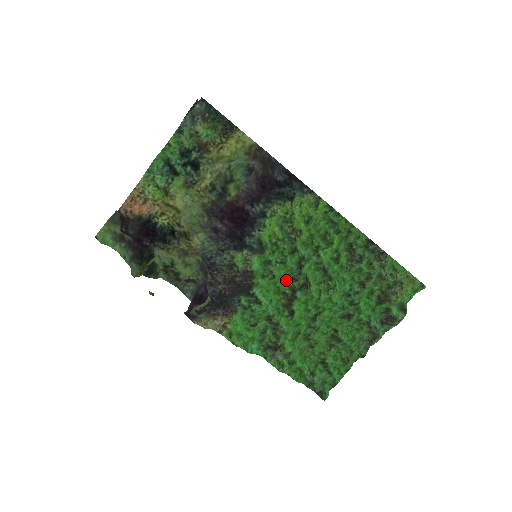
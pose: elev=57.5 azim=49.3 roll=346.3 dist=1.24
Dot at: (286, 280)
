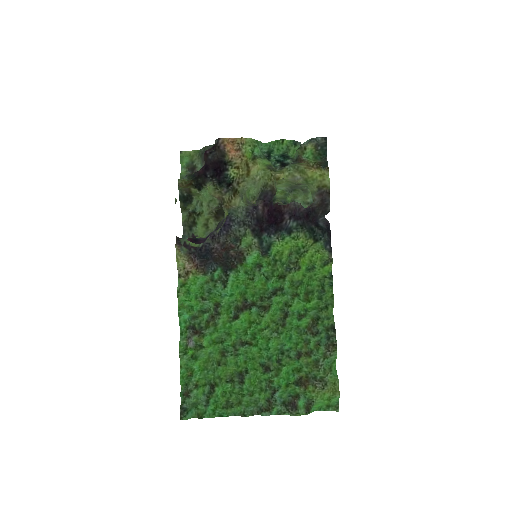
Dot at: (255, 294)
